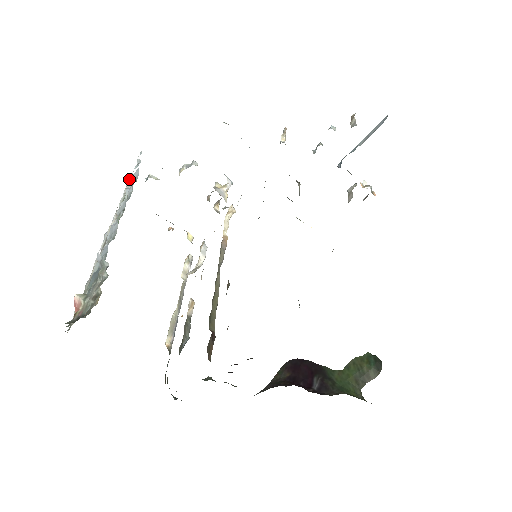
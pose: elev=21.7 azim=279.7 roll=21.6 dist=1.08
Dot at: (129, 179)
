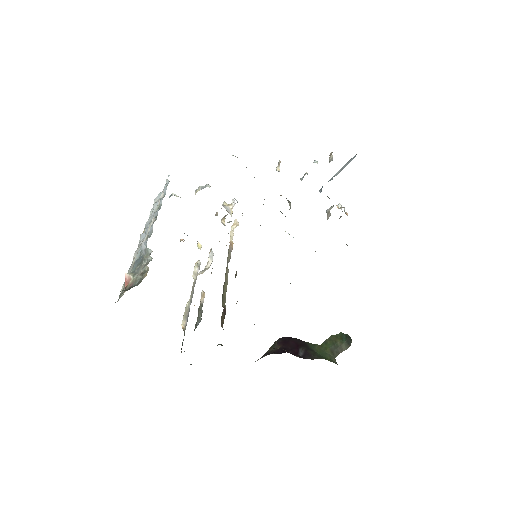
Dot at: (161, 194)
